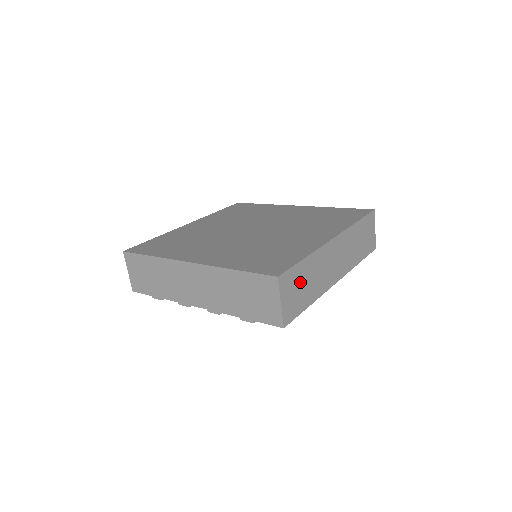
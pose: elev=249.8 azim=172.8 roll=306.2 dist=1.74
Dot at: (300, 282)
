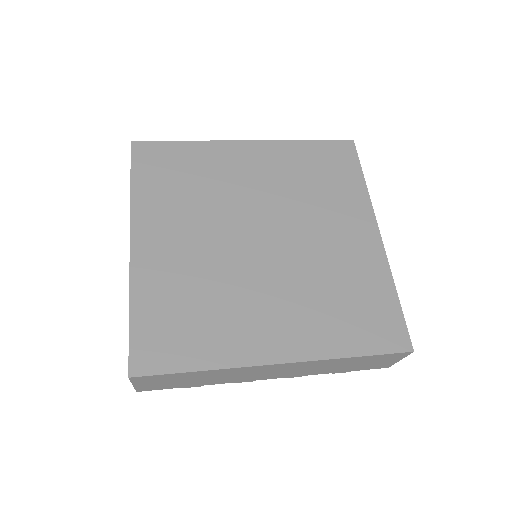
Dot at: occluded
